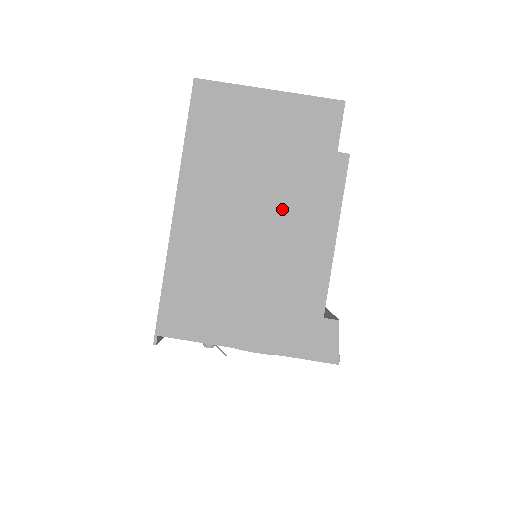
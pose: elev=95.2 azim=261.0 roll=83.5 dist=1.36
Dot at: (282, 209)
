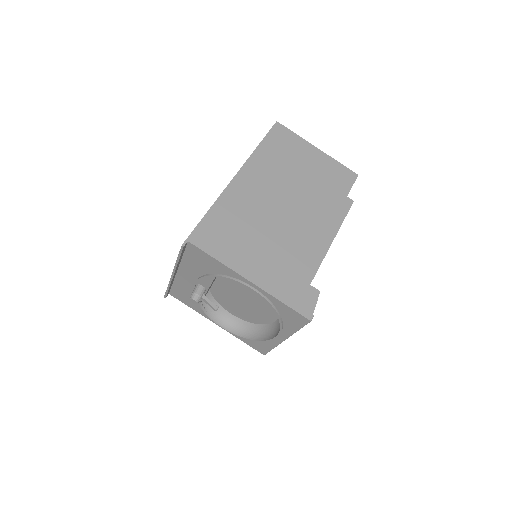
Dot at: (304, 209)
